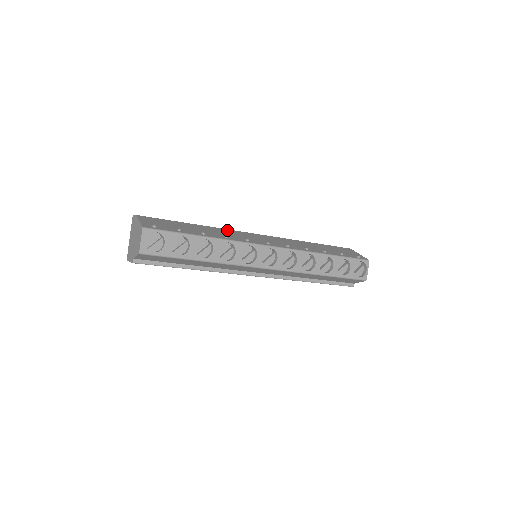
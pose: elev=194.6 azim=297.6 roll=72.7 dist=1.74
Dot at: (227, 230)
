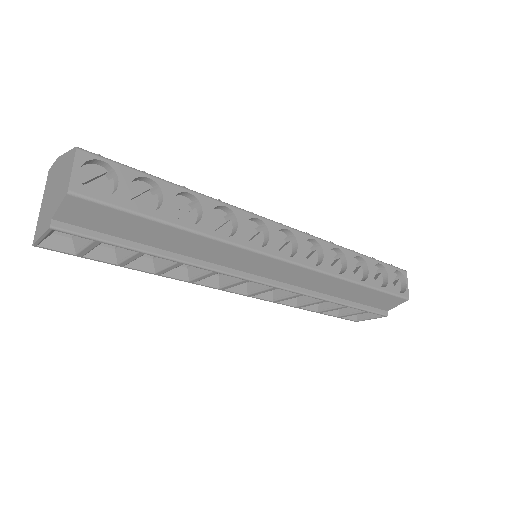
Dot at: occluded
